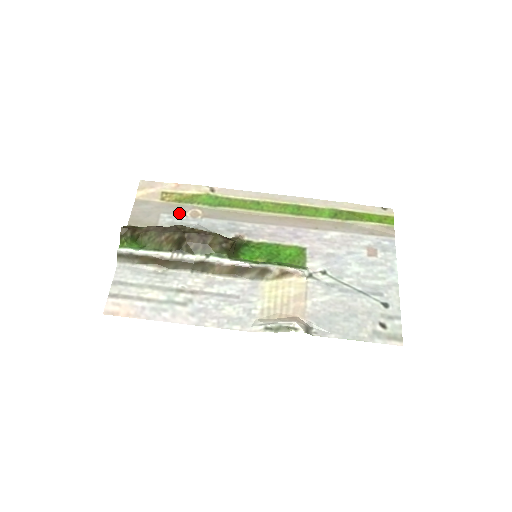
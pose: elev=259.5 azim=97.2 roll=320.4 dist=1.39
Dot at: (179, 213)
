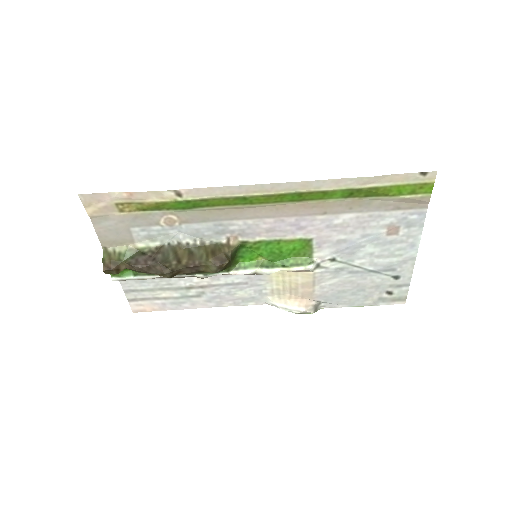
Dot at: (151, 224)
